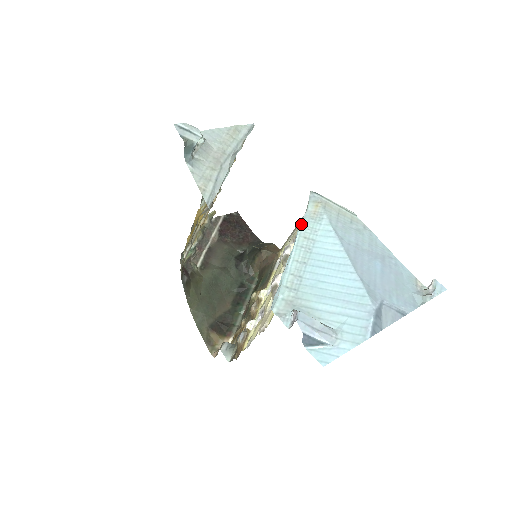
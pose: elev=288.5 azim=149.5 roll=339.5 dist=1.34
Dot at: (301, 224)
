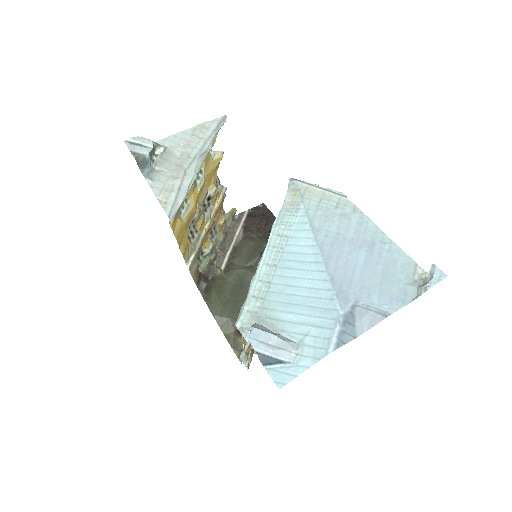
Dot at: (276, 220)
